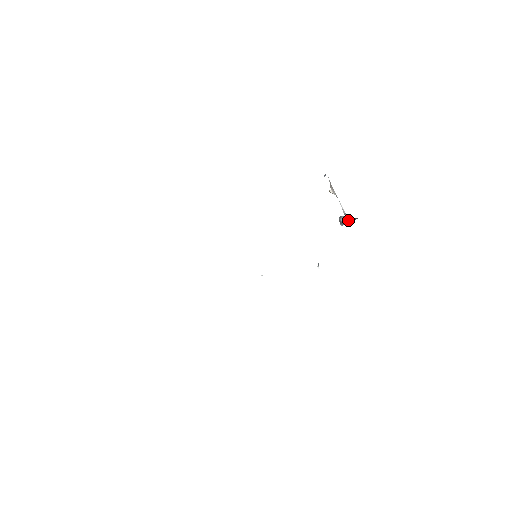
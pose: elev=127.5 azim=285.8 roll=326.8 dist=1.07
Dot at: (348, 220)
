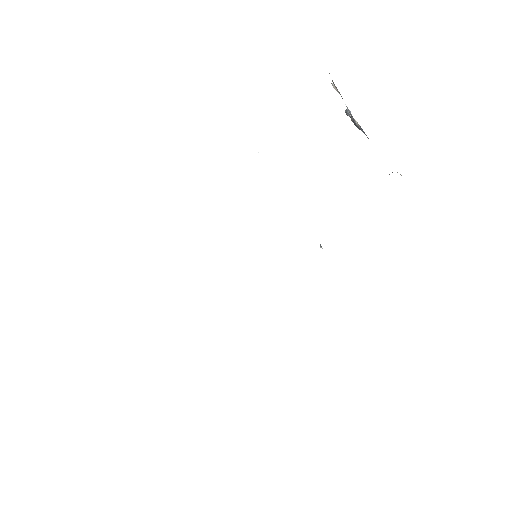
Dot at: (356, 126)
